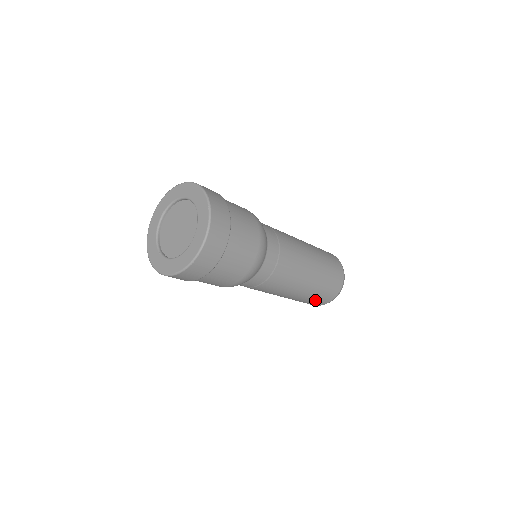
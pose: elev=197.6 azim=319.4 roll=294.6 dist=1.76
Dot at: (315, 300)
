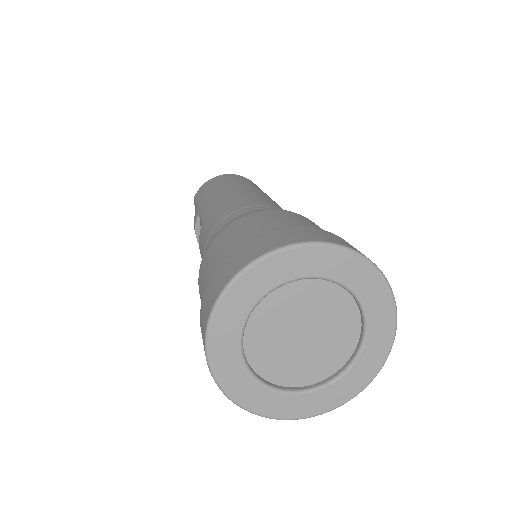
Dot at: occluded
